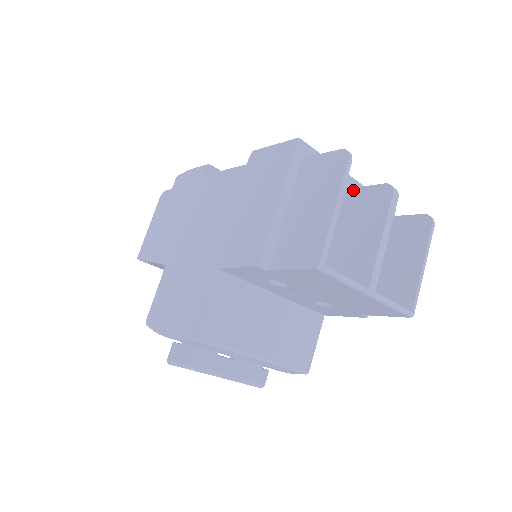
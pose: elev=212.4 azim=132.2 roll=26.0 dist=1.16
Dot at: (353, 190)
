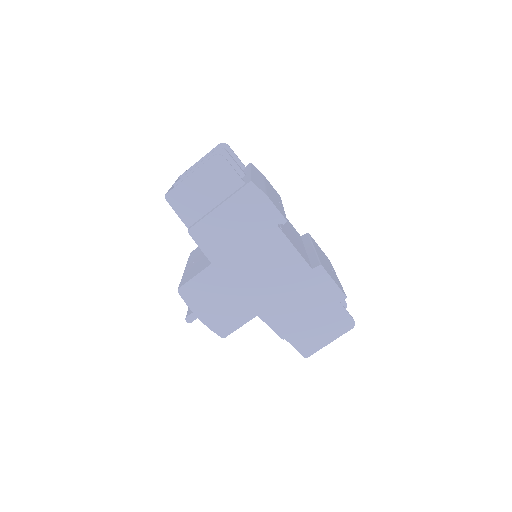
Dot at: occluded
